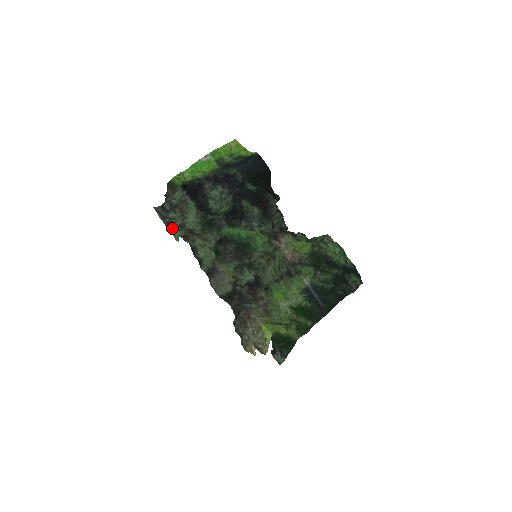
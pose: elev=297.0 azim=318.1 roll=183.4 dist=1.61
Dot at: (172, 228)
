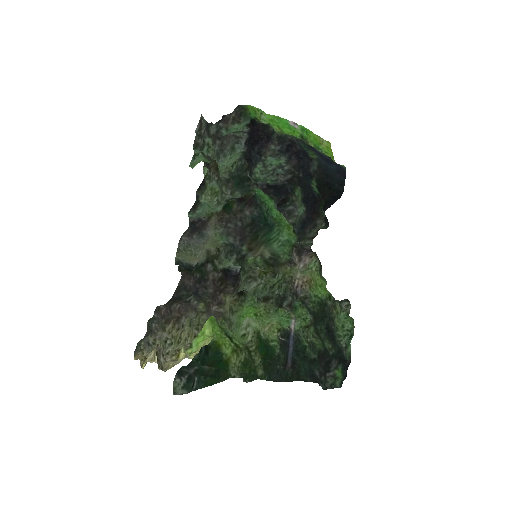
Dot at: (198, 150)
